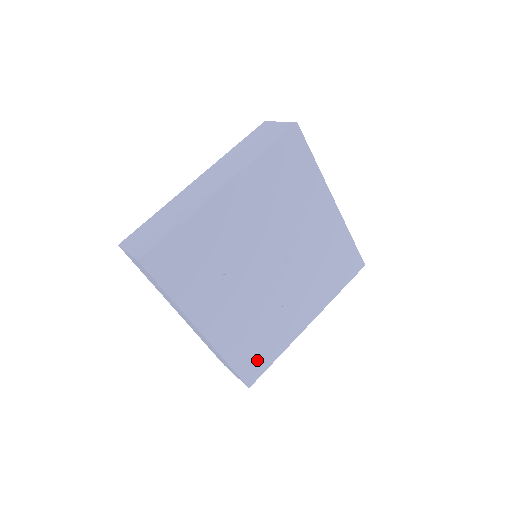
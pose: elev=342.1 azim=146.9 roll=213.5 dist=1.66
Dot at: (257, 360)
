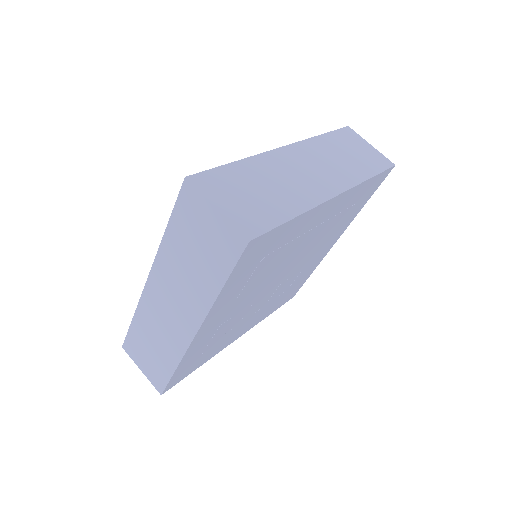
Dot at: (293, 291)
